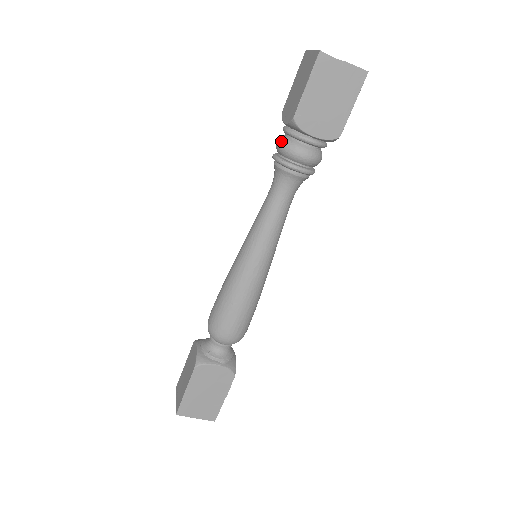
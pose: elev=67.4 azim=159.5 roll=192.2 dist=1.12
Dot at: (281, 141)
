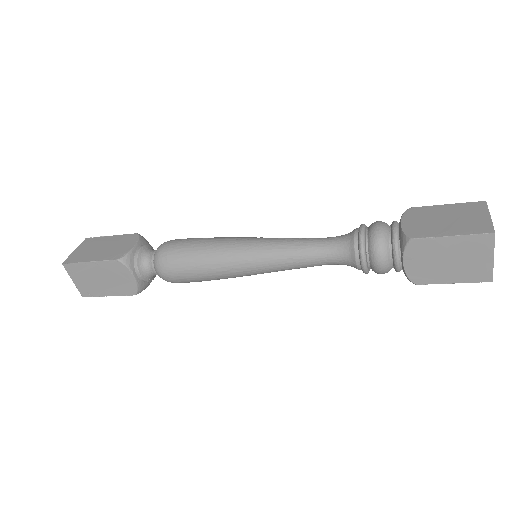
Dot at: (385, 269)
